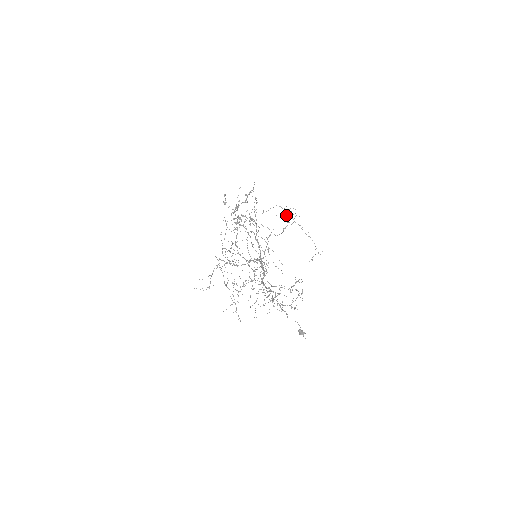
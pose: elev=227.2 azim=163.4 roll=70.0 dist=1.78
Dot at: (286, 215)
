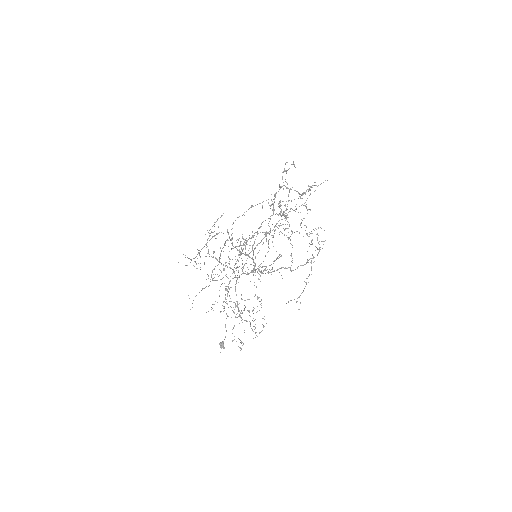
Dot at: occluded
